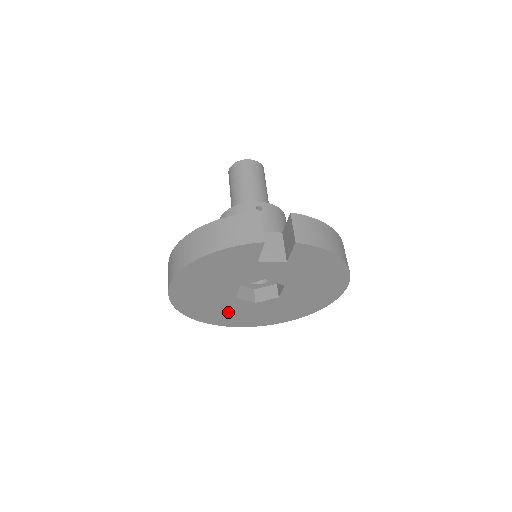
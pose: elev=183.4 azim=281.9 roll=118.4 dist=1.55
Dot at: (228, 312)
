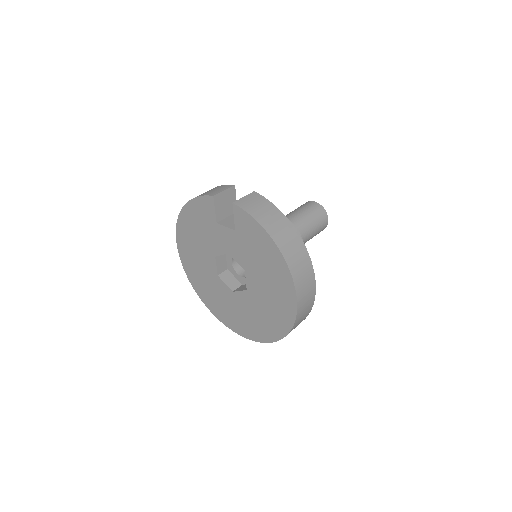
Dot at: (219, 298)
